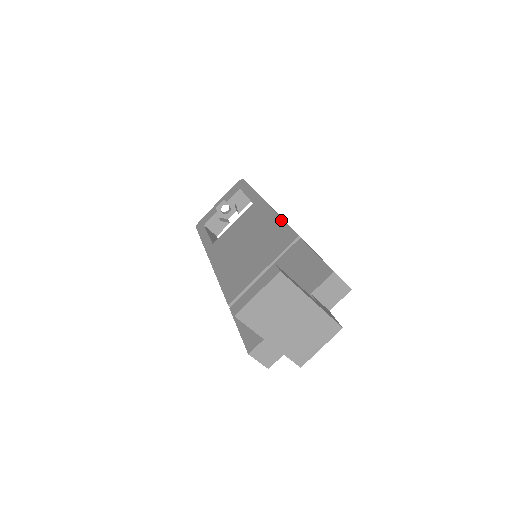
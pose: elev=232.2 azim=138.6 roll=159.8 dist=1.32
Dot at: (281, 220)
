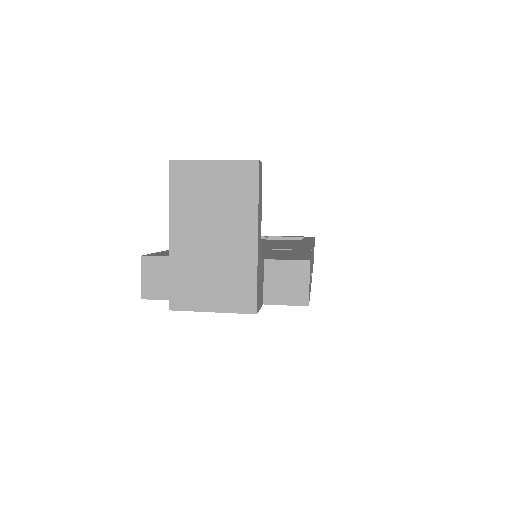
Dot at: (311, 245)
